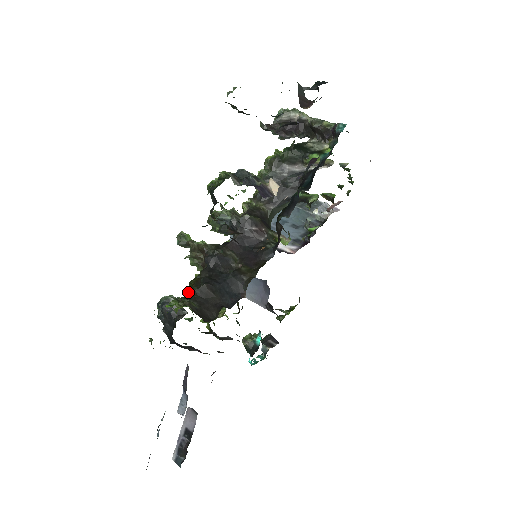
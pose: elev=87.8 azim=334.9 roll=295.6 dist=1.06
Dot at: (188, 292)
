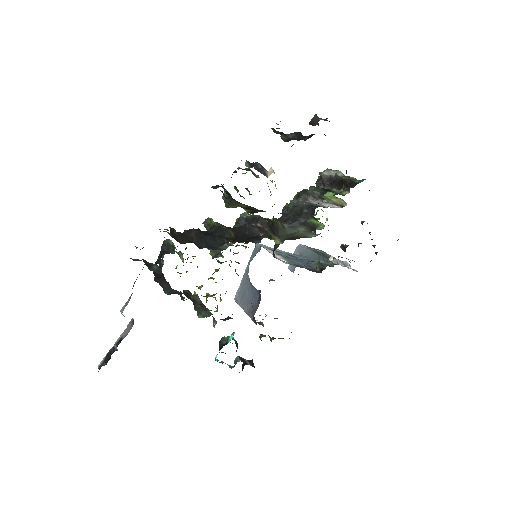
Dot at: occluded
